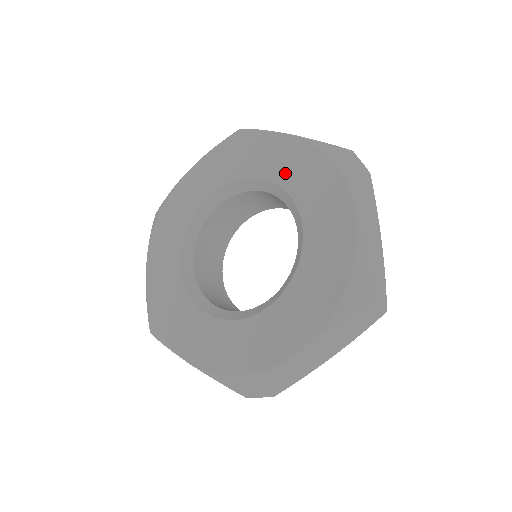
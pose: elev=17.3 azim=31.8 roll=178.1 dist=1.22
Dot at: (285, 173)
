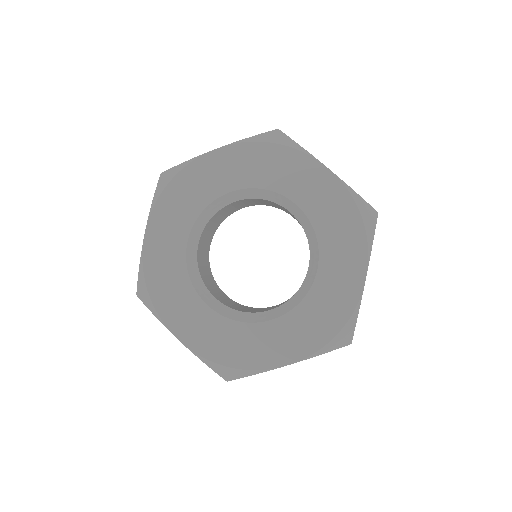
Dot at: (316, 207)
